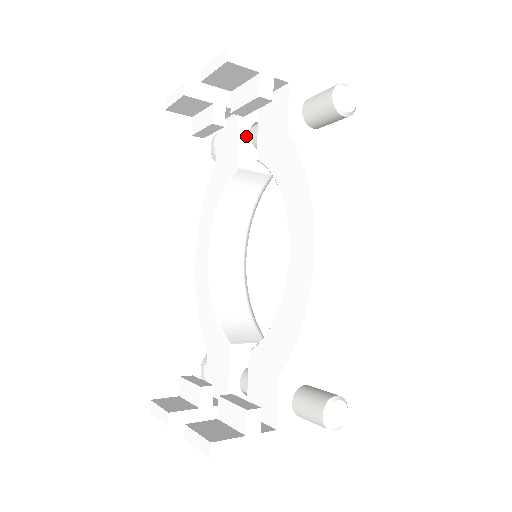
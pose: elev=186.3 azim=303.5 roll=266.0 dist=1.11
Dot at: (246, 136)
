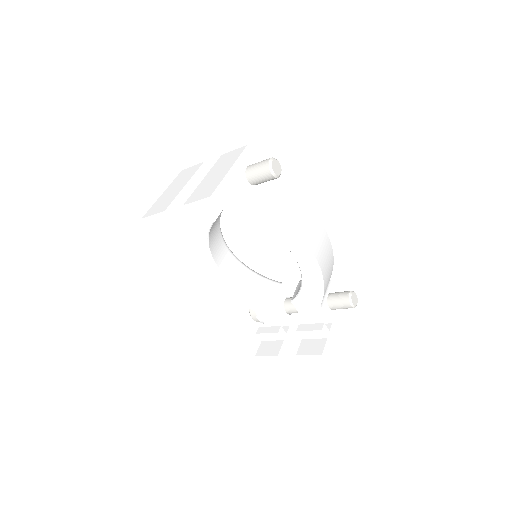
Dot at: occluded
